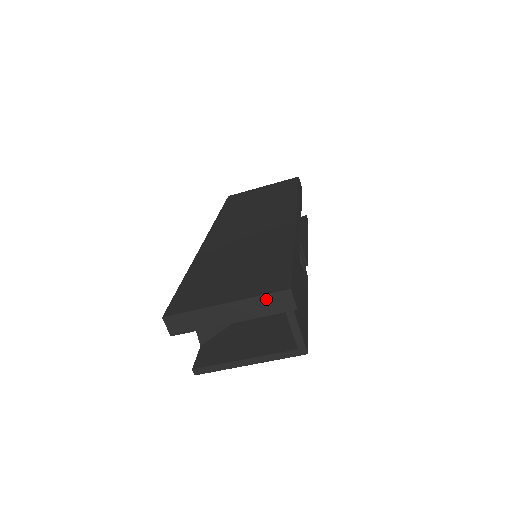
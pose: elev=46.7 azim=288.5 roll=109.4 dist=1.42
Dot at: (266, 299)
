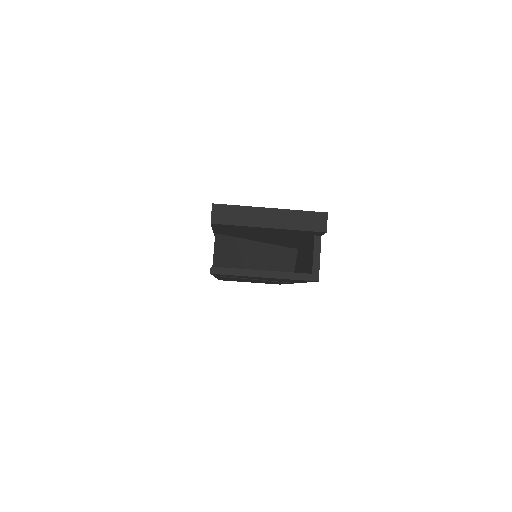
Dot at: (305, 215)
